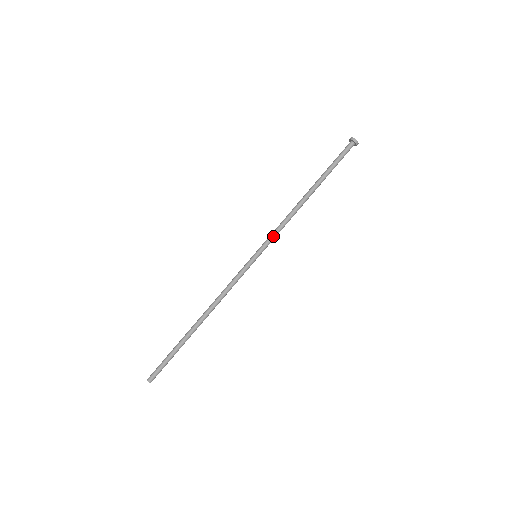
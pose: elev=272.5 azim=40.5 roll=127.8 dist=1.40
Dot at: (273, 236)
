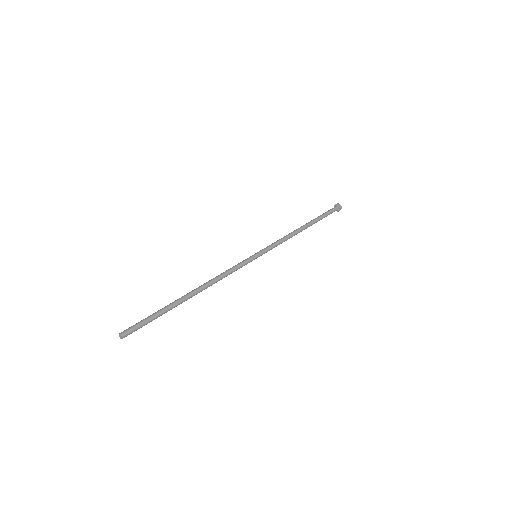
Dot at: (272, 244)
